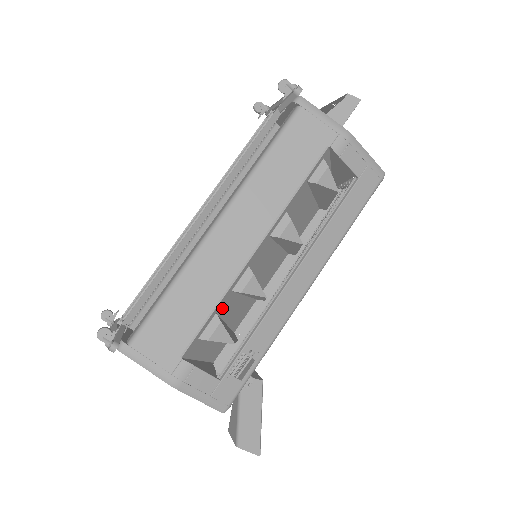
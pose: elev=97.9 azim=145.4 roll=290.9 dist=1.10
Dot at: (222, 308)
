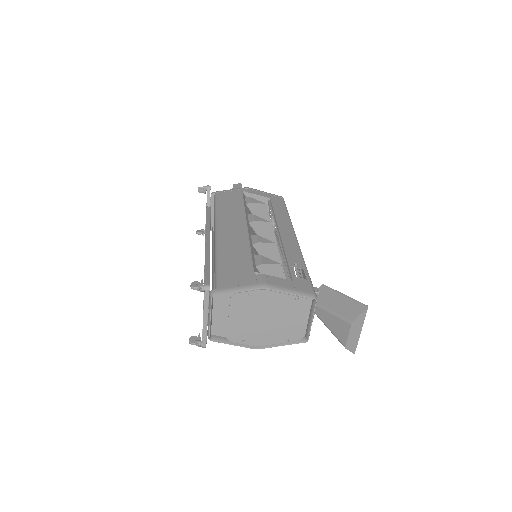
Dot at: occluded
